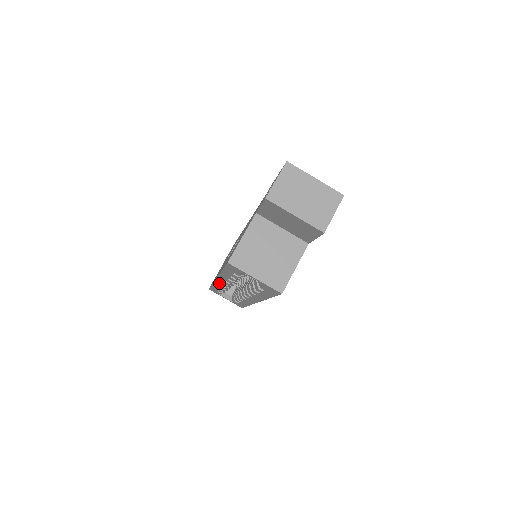
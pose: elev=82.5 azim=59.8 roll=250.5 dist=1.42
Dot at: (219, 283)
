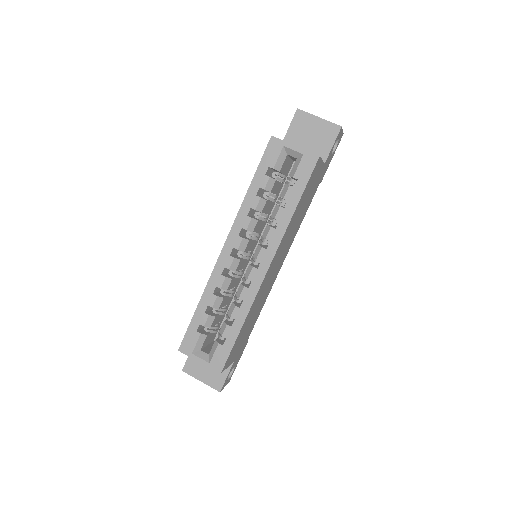
Dot at: (221, 263)
